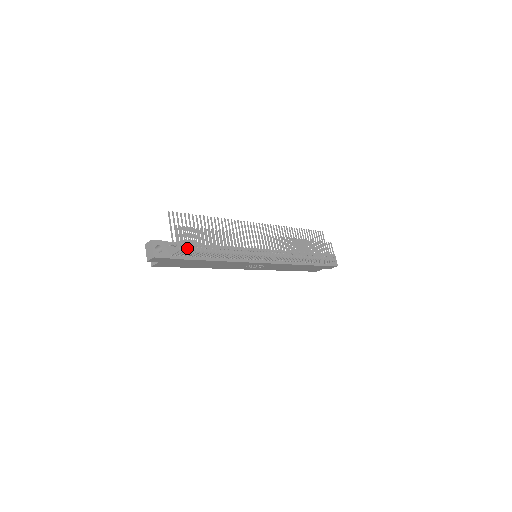
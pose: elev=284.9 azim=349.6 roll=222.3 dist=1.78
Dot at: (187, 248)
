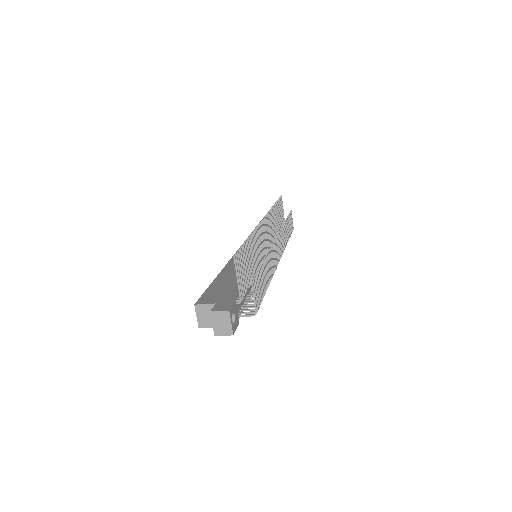
Dot at: (259, 306)
